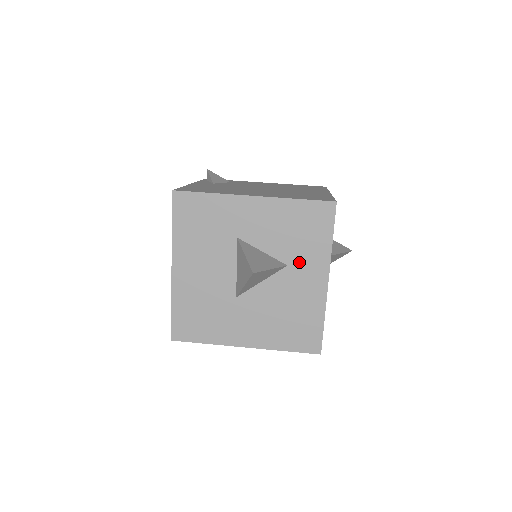
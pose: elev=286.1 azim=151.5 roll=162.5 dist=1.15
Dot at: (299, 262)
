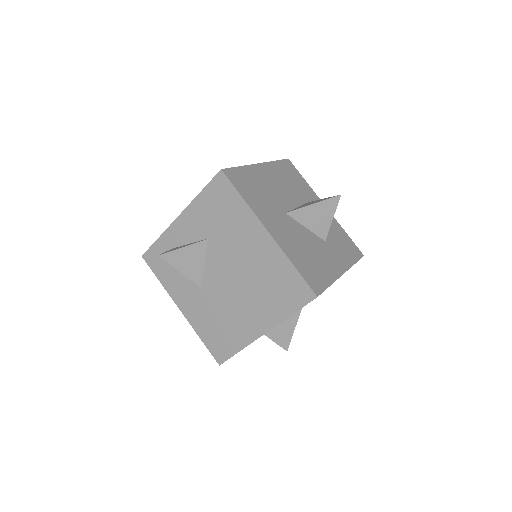
Dot at: (332, 248)
